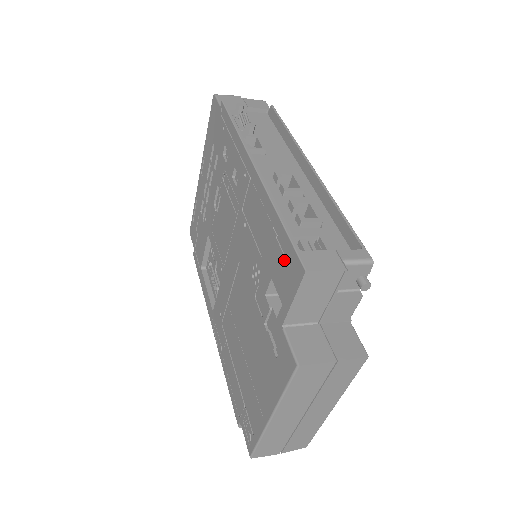
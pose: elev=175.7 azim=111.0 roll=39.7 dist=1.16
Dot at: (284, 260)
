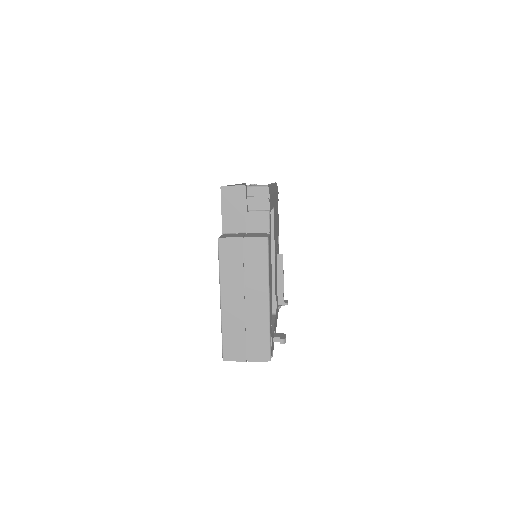
Dot at: occluded
